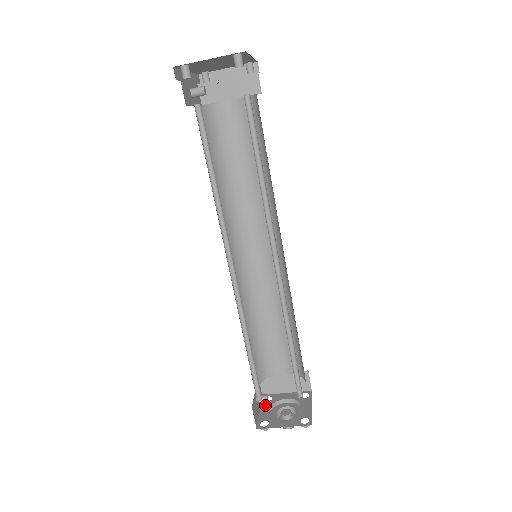
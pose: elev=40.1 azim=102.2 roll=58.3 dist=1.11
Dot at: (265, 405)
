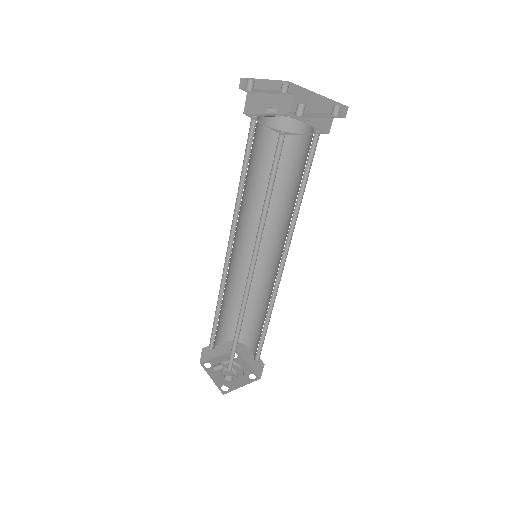
Dot at: (211, 372)
